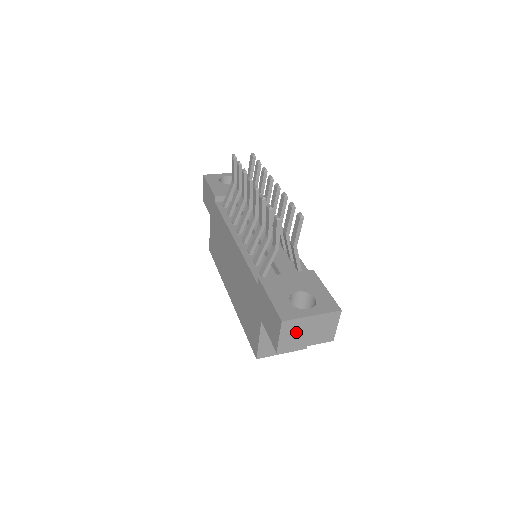
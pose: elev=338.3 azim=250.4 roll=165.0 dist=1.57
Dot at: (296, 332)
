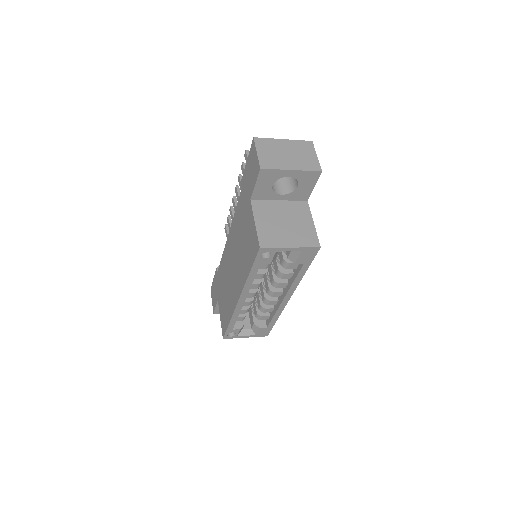
Dot at: (273, 152)
